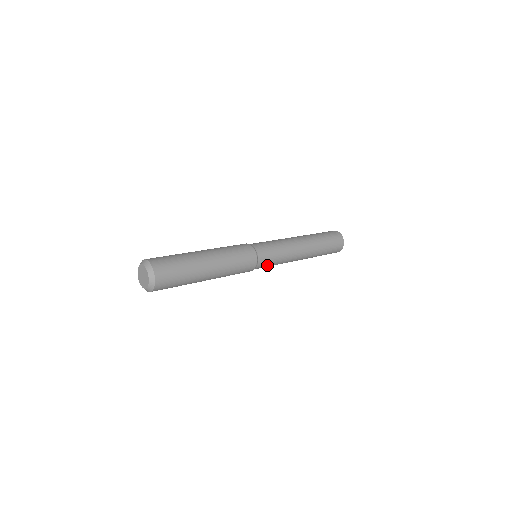
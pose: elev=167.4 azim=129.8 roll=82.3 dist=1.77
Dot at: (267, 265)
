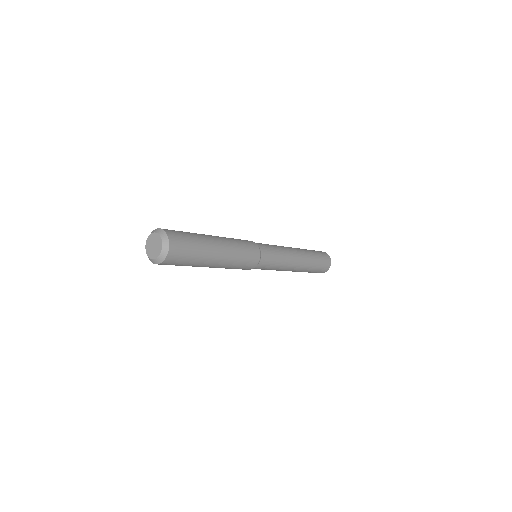
Dot at: (270, 260)
